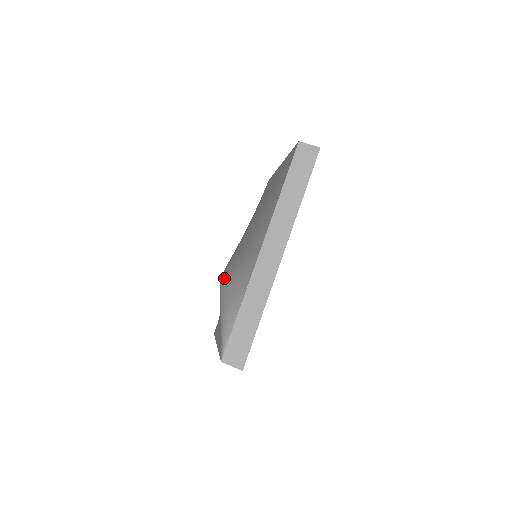
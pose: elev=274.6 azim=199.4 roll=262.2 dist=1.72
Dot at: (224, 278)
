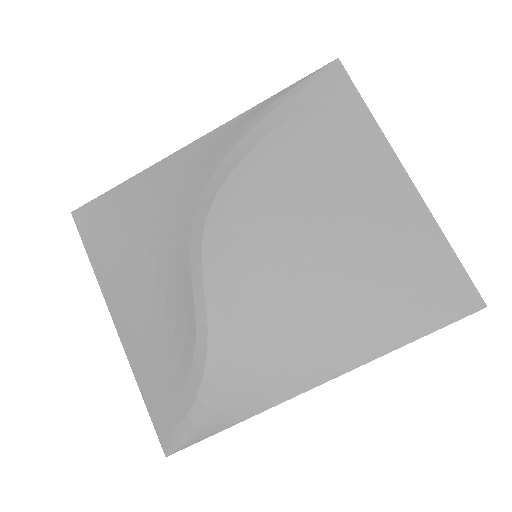
Dot at: (217, 325)
